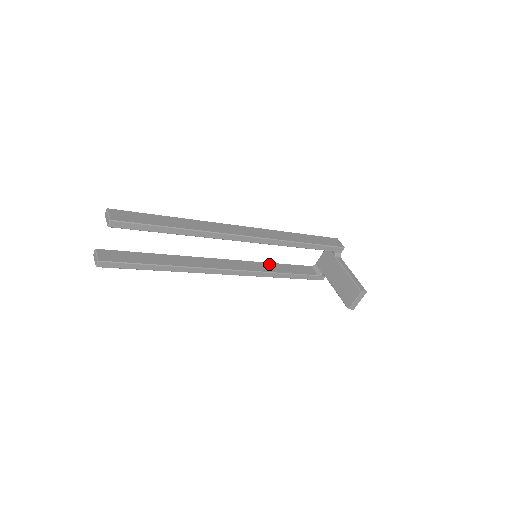
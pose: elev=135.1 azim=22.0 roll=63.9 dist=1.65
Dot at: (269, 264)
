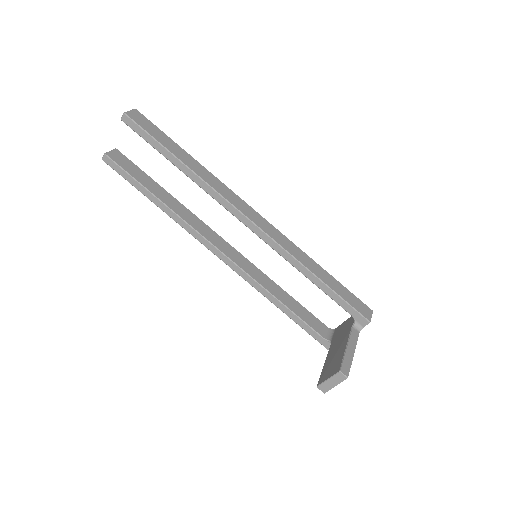
Dot at: (275, 285)
